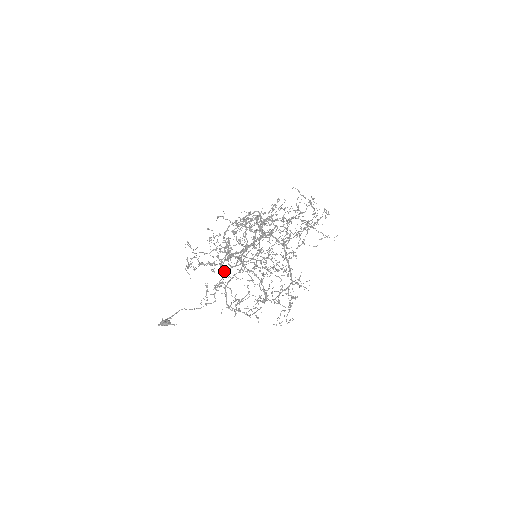
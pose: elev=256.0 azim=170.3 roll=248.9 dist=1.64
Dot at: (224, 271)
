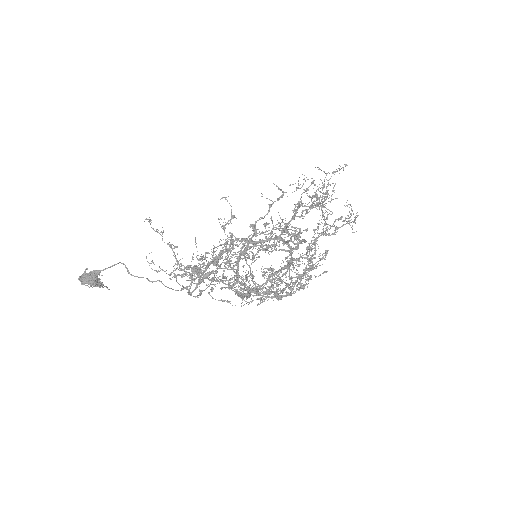
Dot at: (223, 300)
